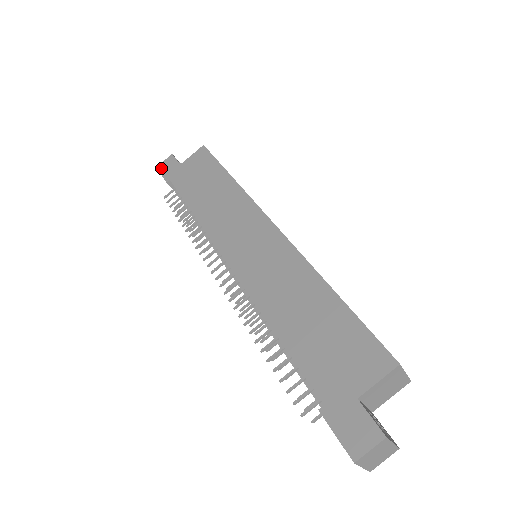
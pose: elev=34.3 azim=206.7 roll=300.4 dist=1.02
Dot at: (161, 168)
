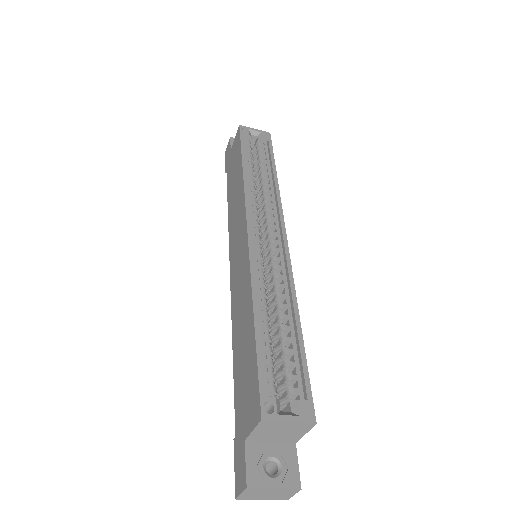
Dot at: (225, 155)
